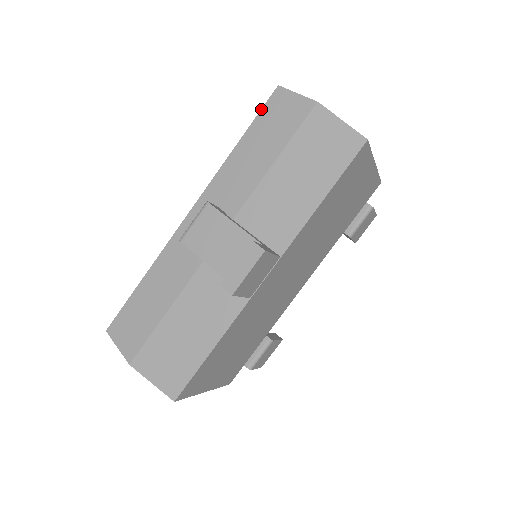
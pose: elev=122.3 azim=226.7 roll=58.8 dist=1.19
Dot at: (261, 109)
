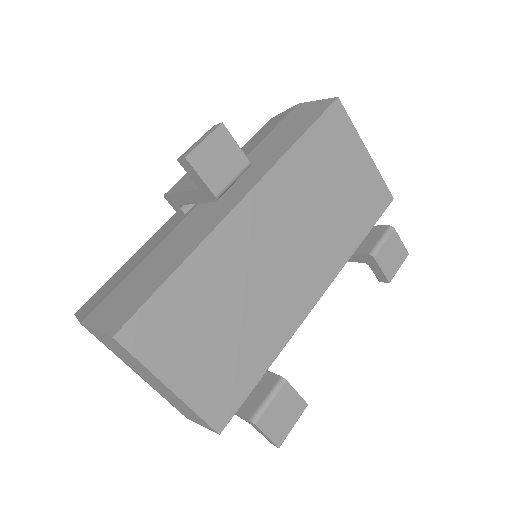
Dot at: (257, 132)
